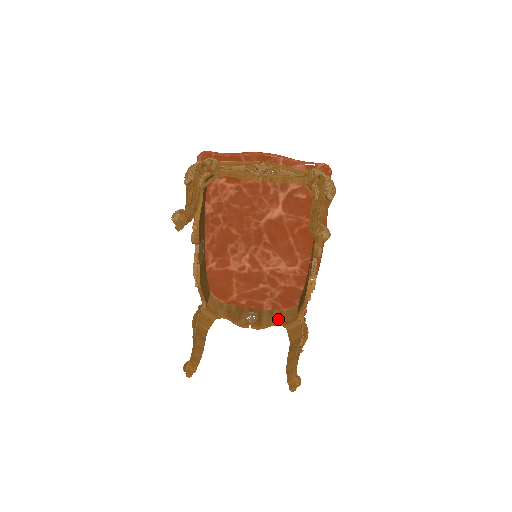
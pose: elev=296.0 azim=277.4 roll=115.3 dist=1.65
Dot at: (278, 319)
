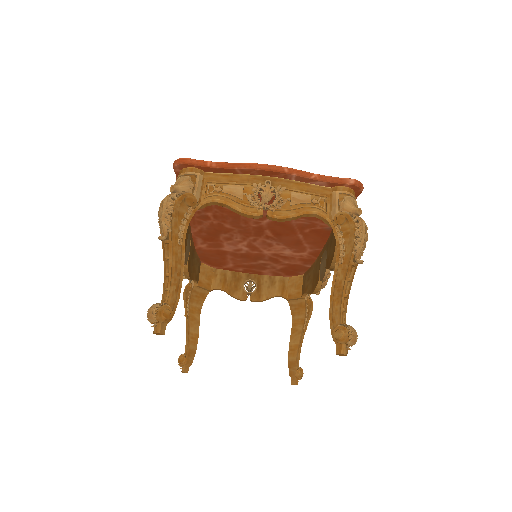
Dot at: (280, 290)
